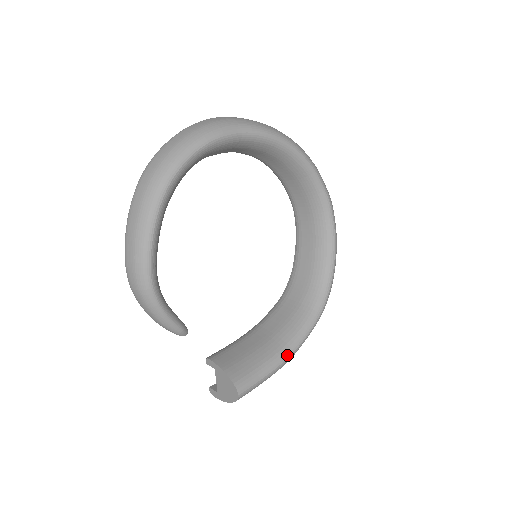
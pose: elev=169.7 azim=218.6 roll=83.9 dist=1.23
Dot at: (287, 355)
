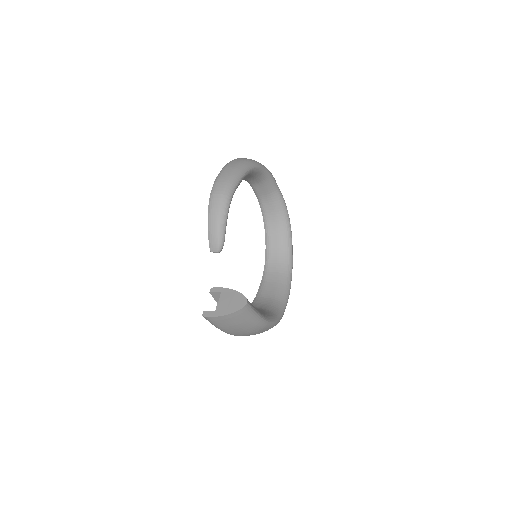
Dot at: (265, 318)
